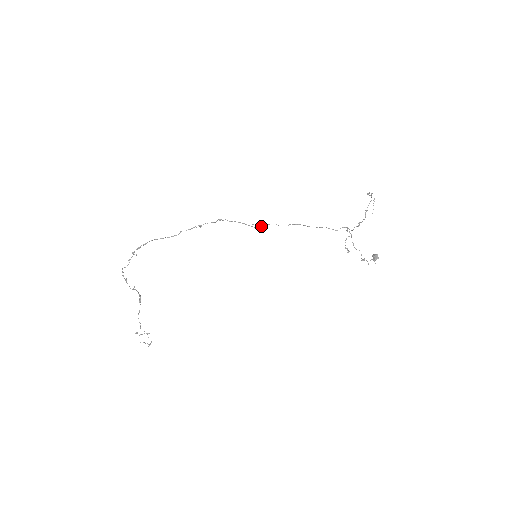
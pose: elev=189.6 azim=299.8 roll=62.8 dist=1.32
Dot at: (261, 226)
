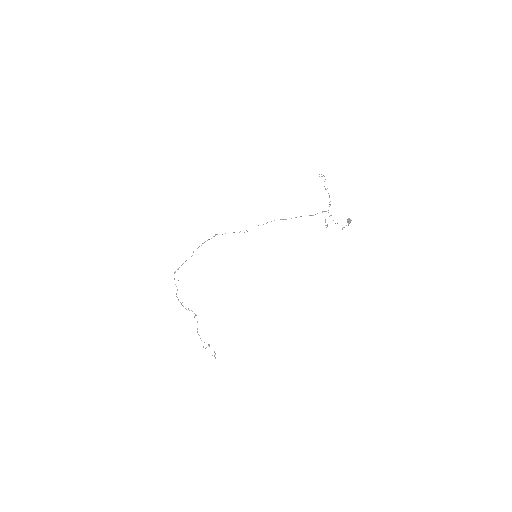
Dot at: (247, 231)
